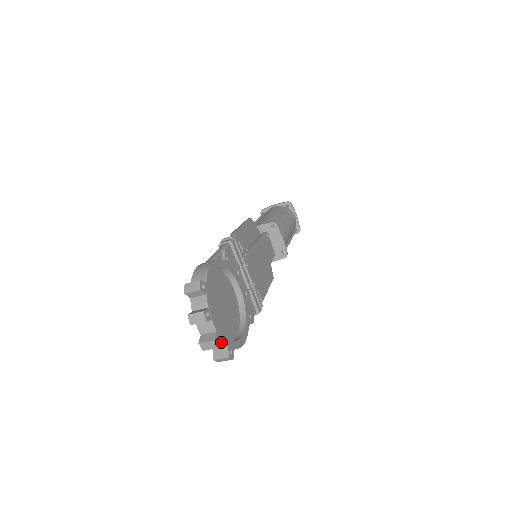
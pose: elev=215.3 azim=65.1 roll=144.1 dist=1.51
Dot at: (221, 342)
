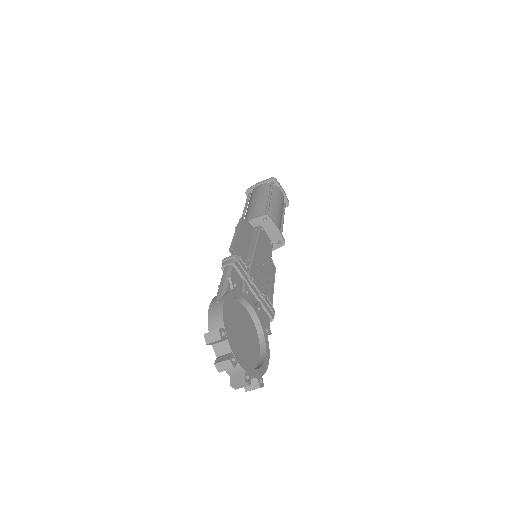
Dot at: (250, 377)
